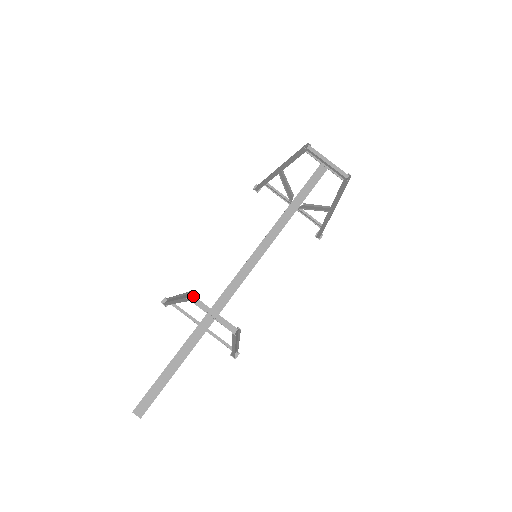
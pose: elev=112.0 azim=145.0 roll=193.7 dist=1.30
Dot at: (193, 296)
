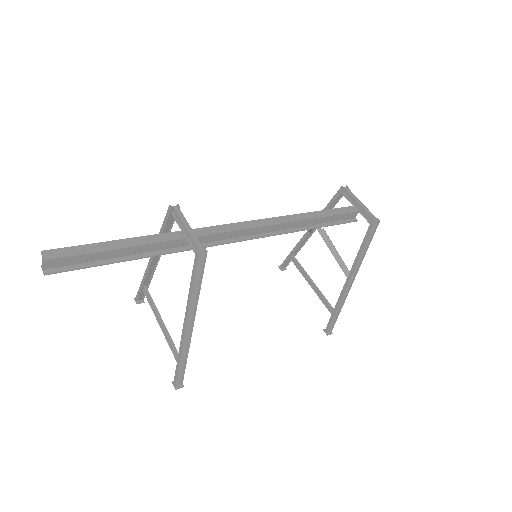
Dot at: (178, 207)
